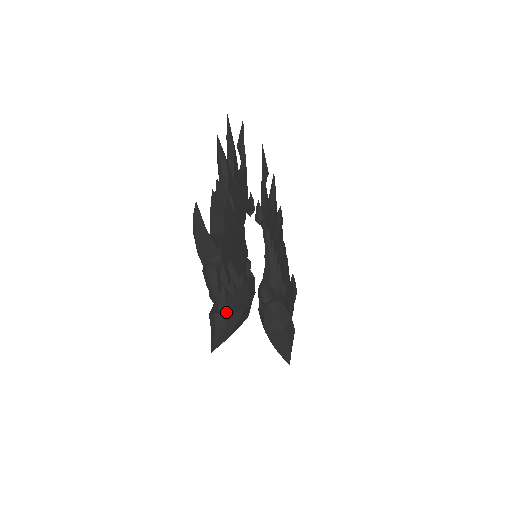
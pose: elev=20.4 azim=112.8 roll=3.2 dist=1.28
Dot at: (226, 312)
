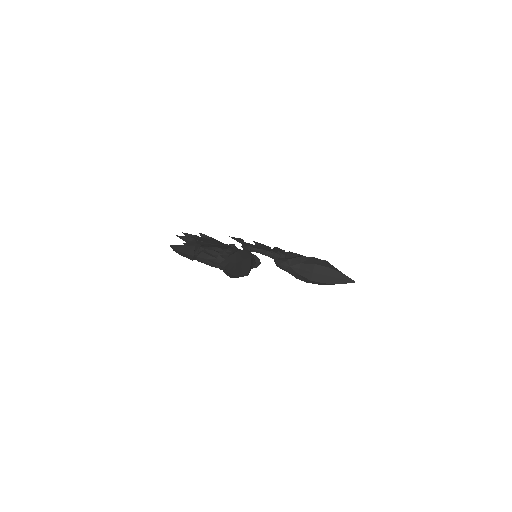
Dot at: (226, 259)
